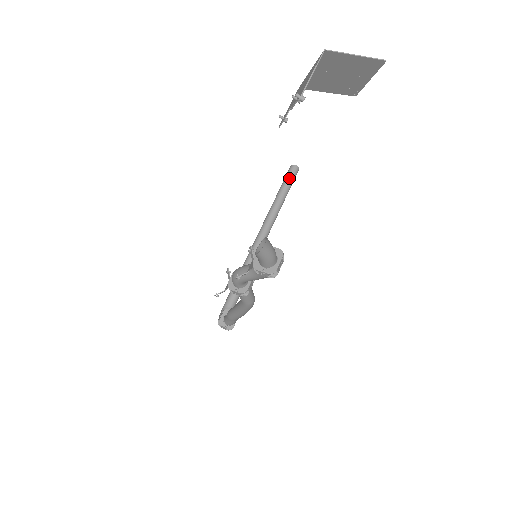
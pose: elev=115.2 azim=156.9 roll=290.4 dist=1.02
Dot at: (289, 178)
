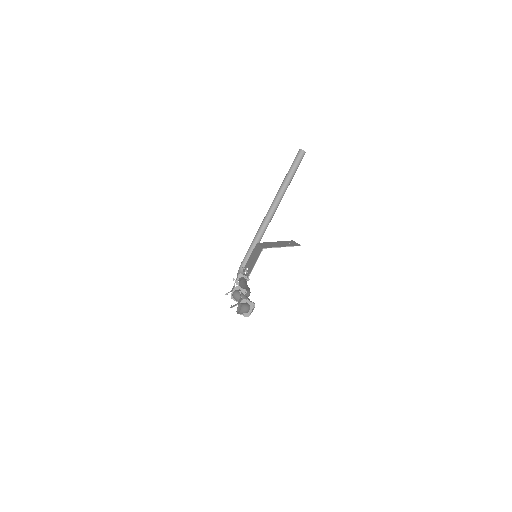
Dot at: (296, 162)
